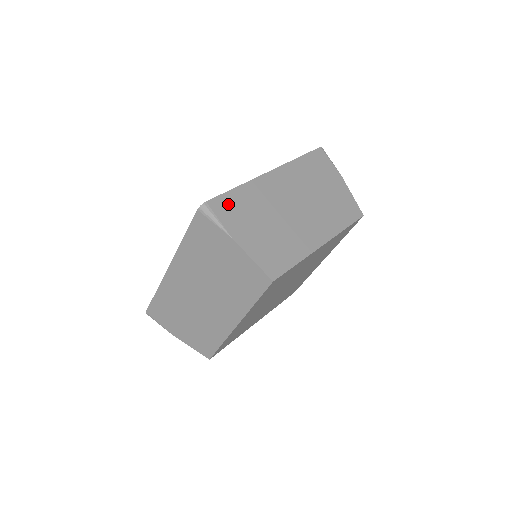
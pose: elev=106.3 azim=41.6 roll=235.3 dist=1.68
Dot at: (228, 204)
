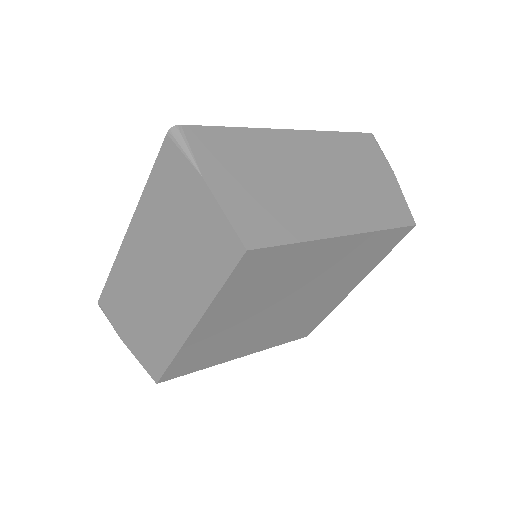
Dot at: (213, 139)
